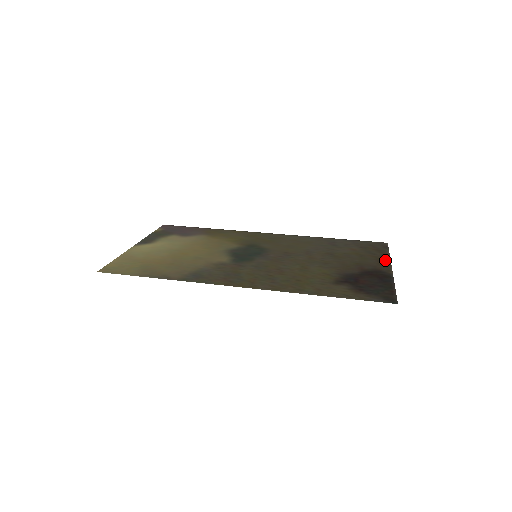
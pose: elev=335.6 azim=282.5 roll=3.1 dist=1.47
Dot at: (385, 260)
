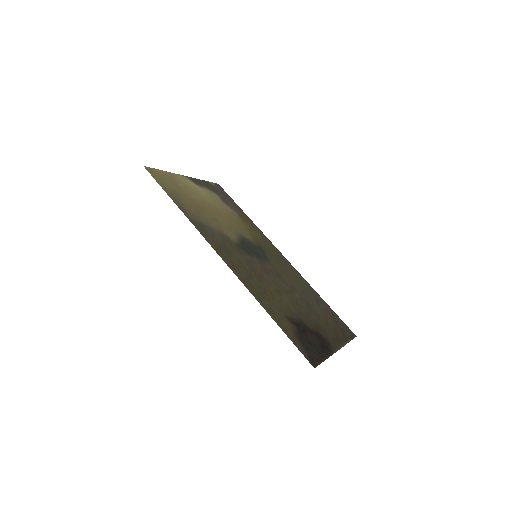
Dot at: (341, 342)
